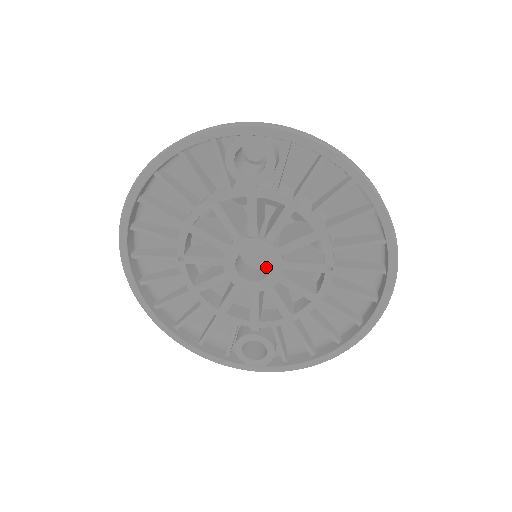
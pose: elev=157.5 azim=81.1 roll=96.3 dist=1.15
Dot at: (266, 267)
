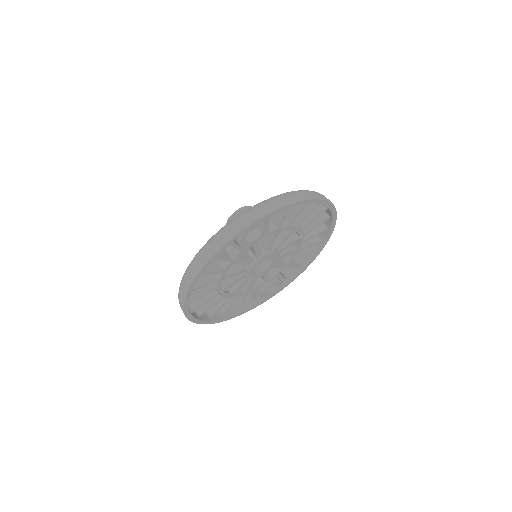
Dot at: occluded
